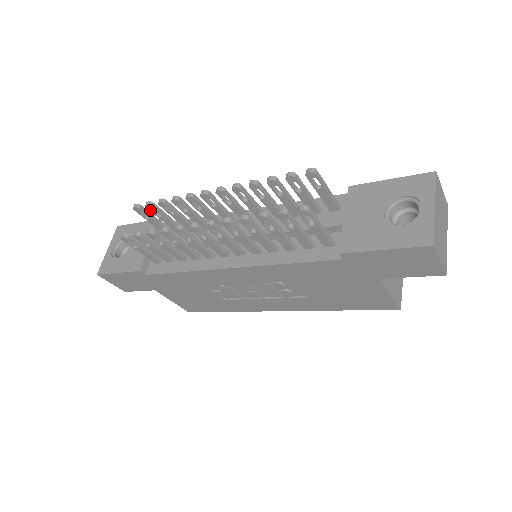
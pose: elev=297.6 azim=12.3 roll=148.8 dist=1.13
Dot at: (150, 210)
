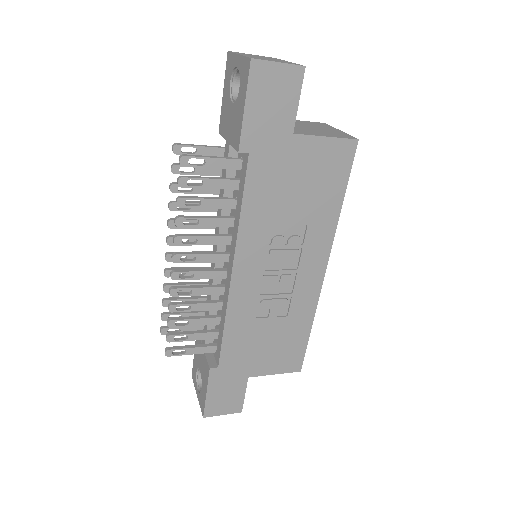
Dot at: occluded
